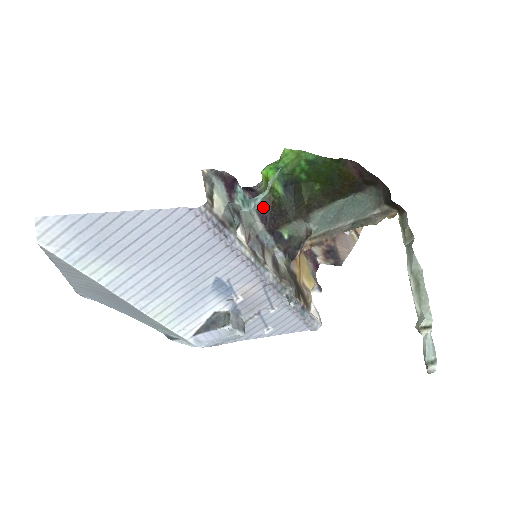
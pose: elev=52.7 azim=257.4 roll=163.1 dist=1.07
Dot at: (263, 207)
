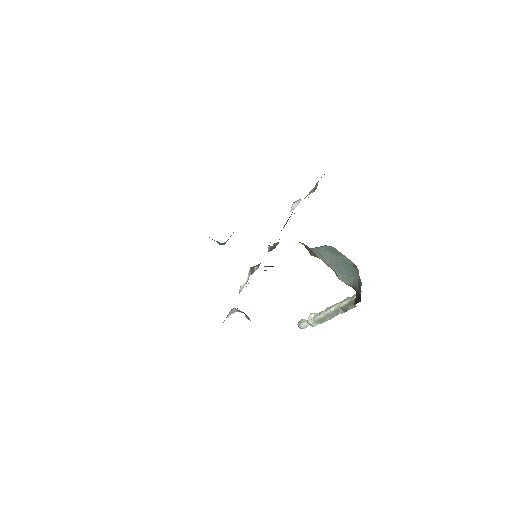
Dot at: occluded
